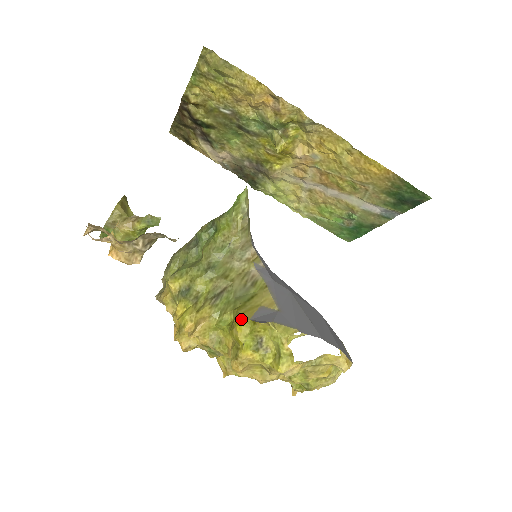
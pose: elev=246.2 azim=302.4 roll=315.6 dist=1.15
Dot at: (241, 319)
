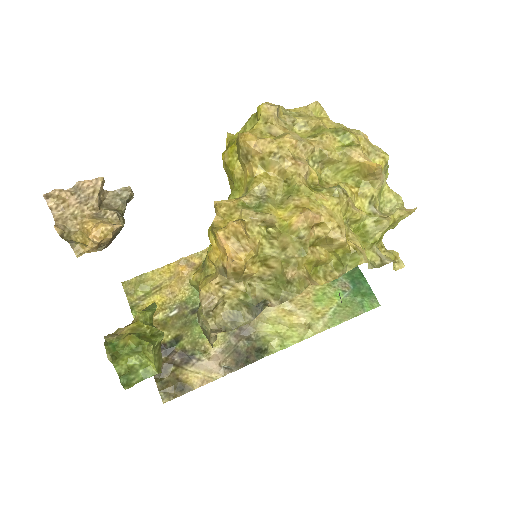
Dot at: occluded
